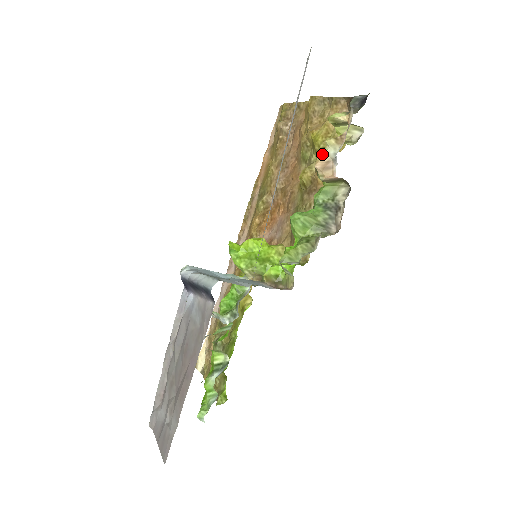
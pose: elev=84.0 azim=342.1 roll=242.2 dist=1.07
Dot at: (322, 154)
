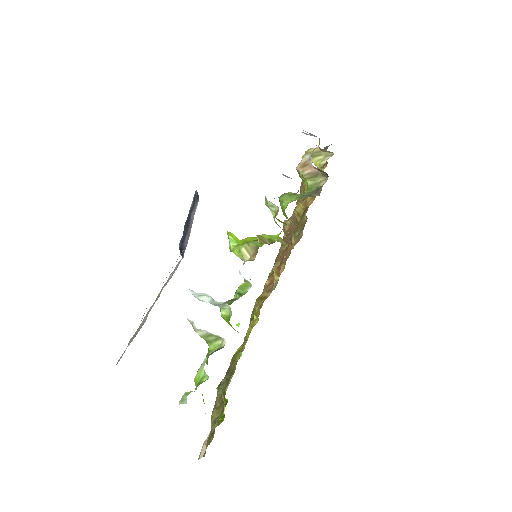
Dot at: occluded
